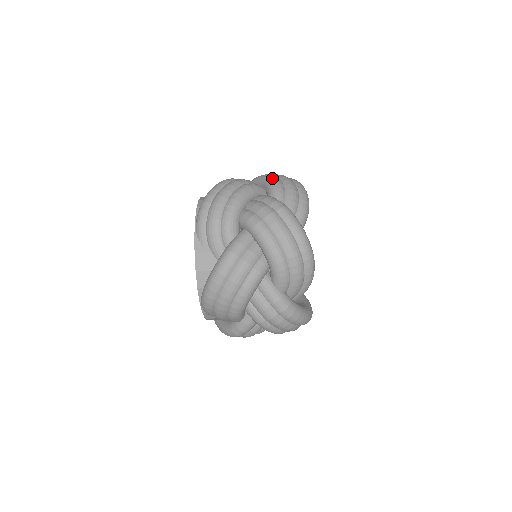
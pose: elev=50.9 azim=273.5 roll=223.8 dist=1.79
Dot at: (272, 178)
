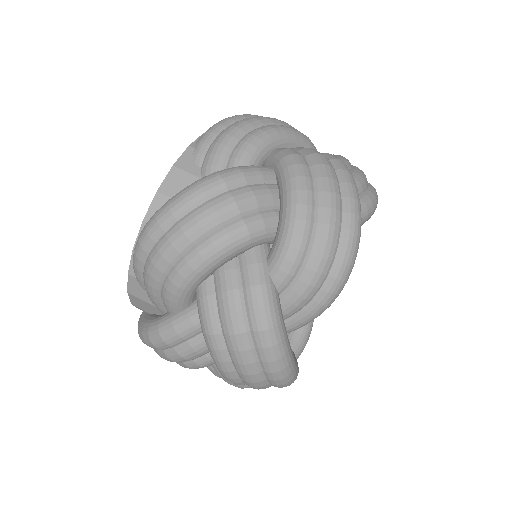
Dot at: occluded
